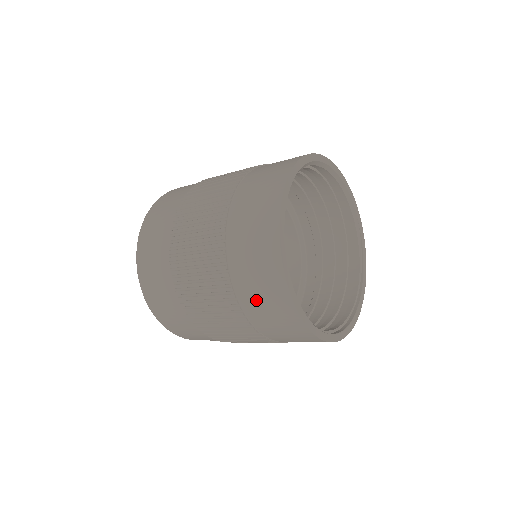
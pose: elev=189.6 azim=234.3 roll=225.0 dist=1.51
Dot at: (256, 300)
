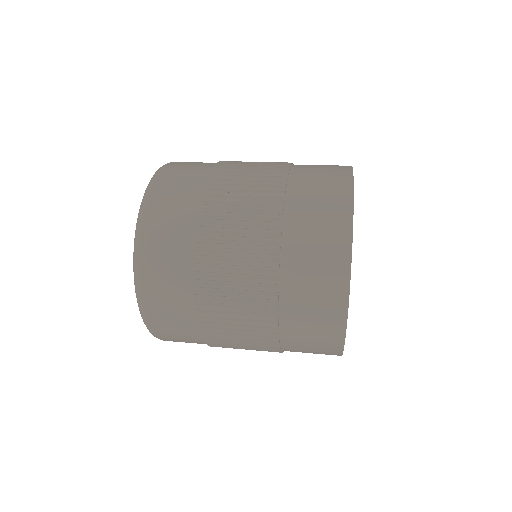
Dot at: (302, 335)
